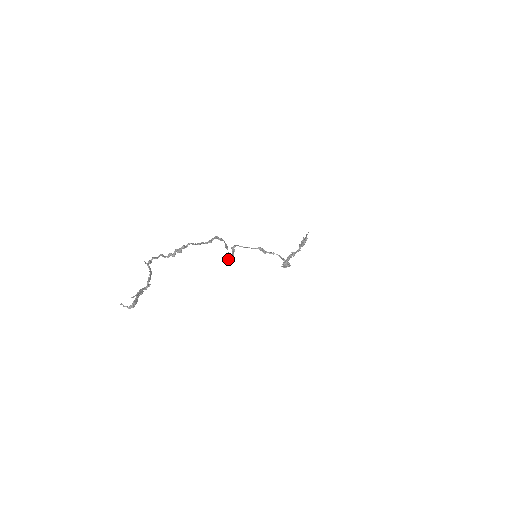
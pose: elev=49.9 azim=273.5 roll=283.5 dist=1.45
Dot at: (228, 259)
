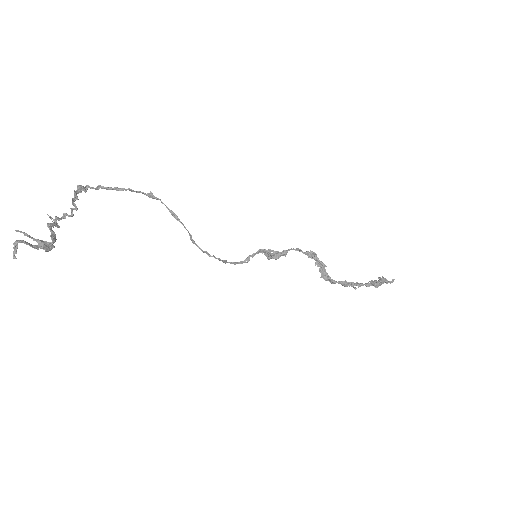
Dot at: (192, 240)
